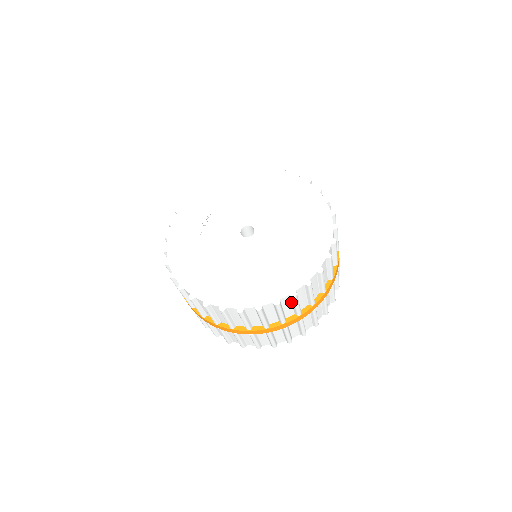
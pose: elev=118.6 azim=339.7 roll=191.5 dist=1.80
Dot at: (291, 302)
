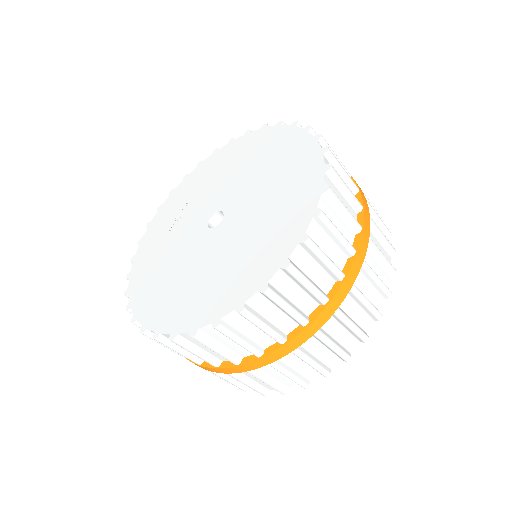
Dot at: occluded
